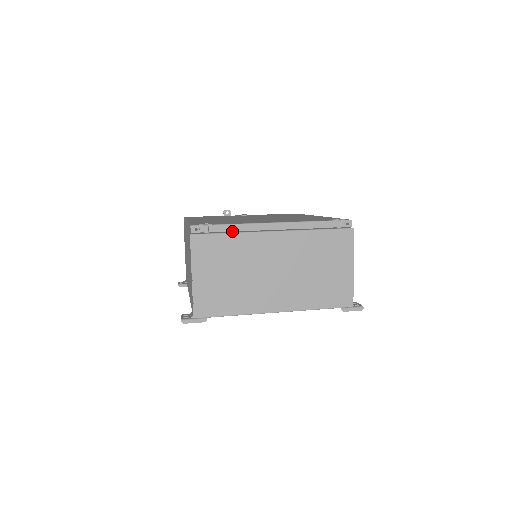
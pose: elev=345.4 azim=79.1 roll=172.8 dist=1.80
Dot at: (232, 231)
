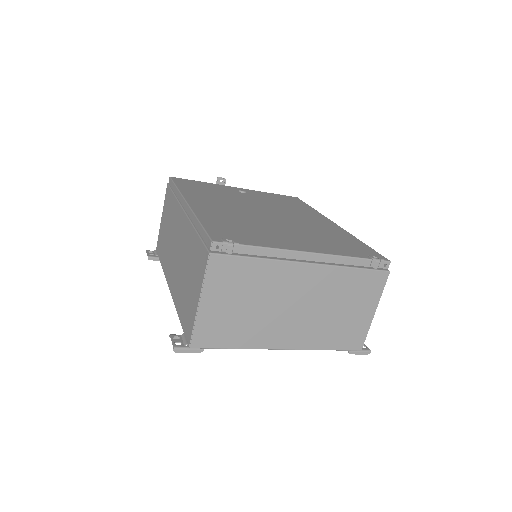
Dot at: (260, 255)
